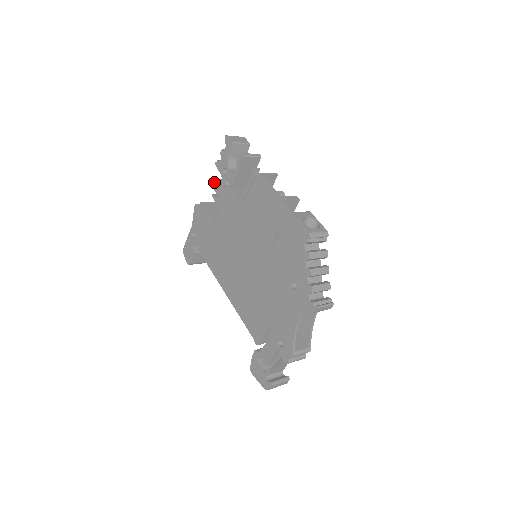
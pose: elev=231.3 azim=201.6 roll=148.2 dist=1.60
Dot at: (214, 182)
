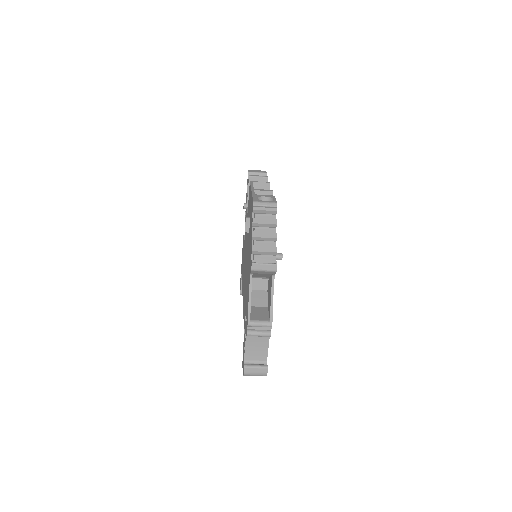
Dot at: occluded
